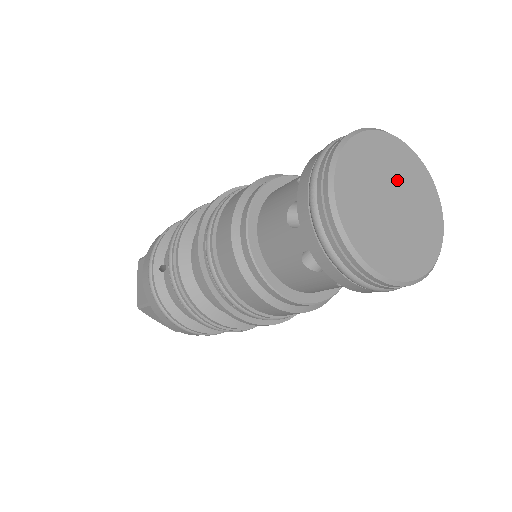
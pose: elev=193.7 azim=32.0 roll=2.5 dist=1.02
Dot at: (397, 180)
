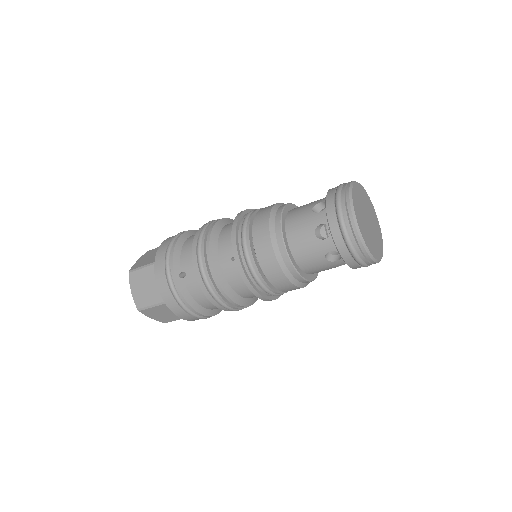
Dot at: (366, 208)
